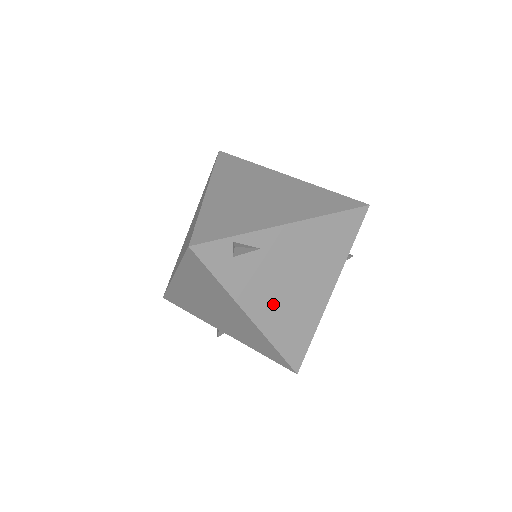
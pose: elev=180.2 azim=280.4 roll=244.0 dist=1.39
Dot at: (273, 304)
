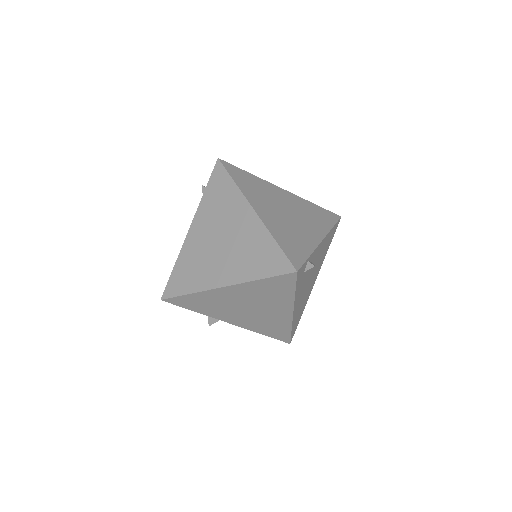
Dot at: (301, 299)
